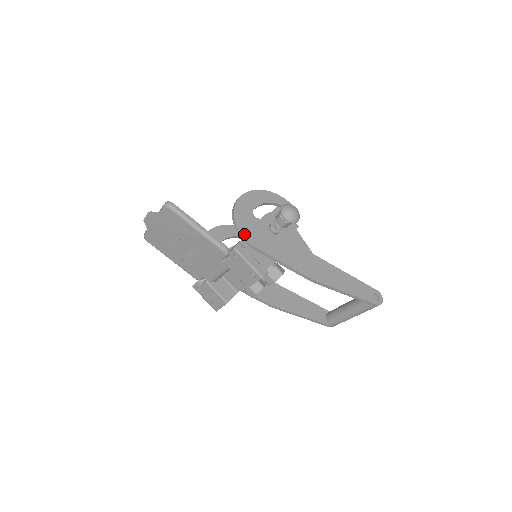
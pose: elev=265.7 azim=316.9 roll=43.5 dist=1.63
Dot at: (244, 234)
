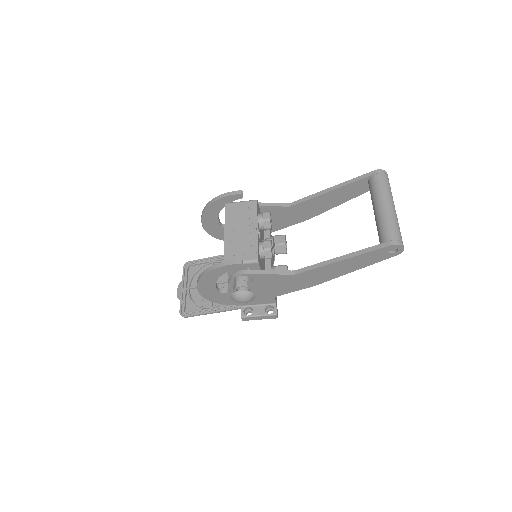
Dot at: (235, 304)
